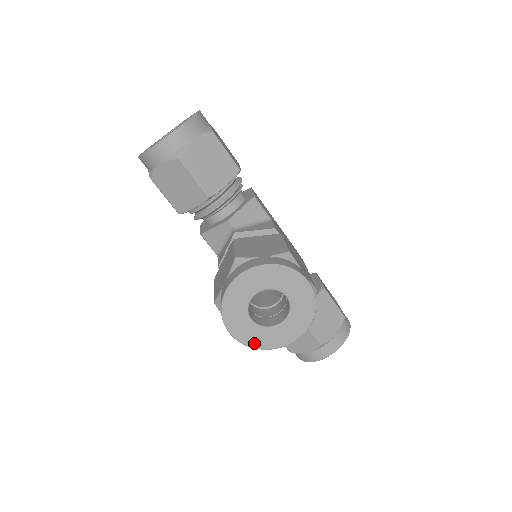
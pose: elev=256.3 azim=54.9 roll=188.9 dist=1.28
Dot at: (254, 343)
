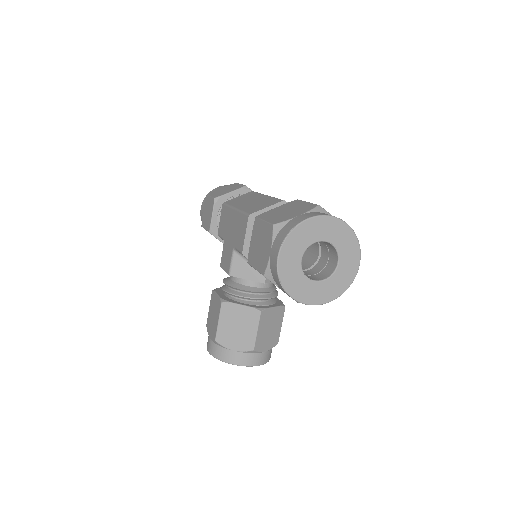
Dot at: occluded
